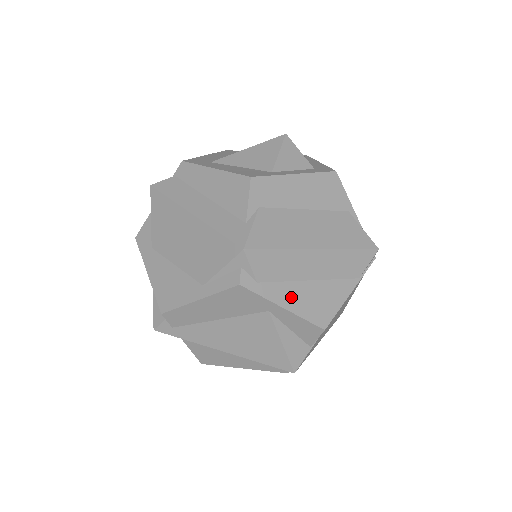
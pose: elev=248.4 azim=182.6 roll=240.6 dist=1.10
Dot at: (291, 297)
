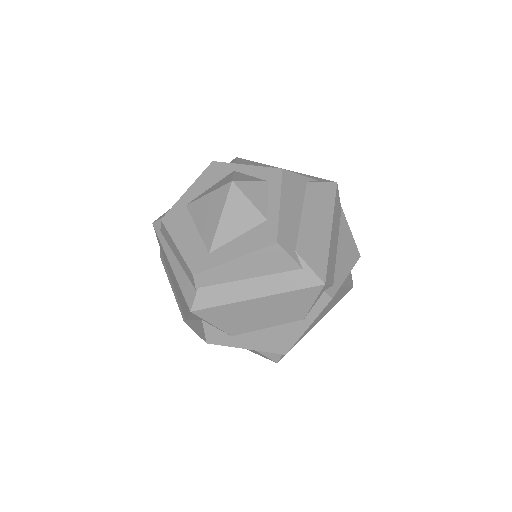
Dot at: (343, 267)
